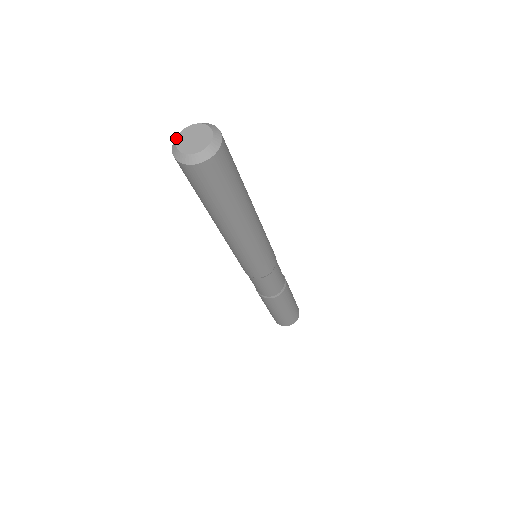
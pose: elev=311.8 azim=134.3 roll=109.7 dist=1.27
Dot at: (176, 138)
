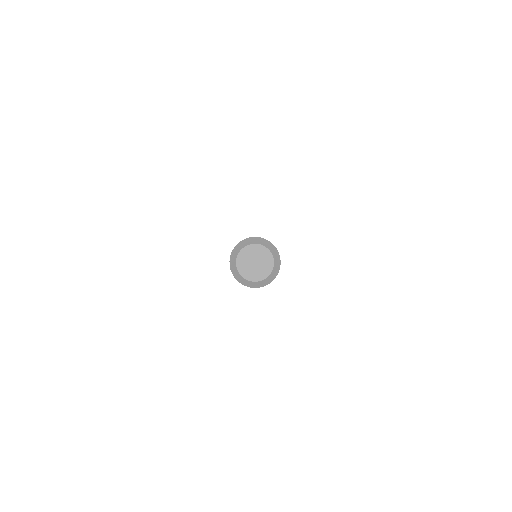
Dot at: (241, 276)
